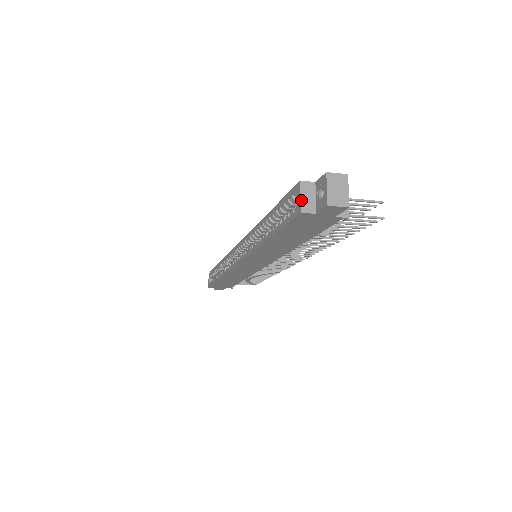
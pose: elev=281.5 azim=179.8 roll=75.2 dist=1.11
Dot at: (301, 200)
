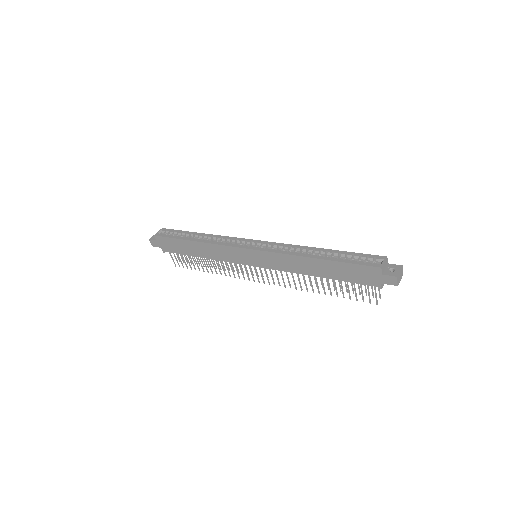
Dot at: (384, 263)
